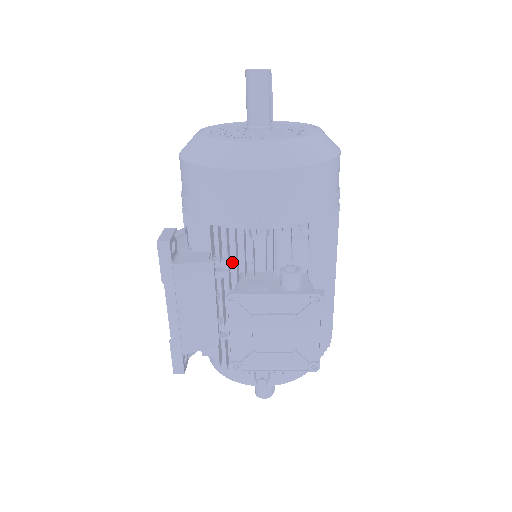
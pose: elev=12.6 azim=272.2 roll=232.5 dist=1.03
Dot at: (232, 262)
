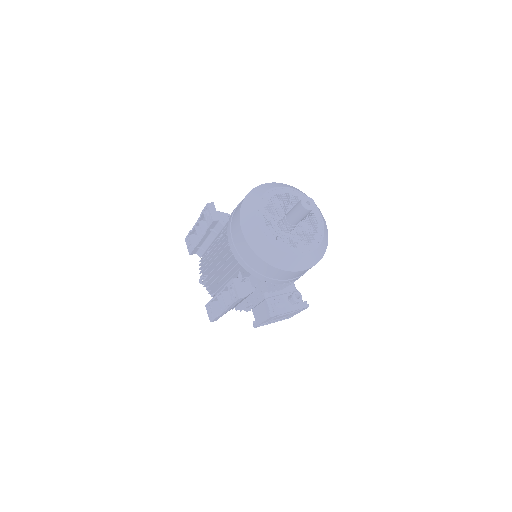
Dot at: occluded
